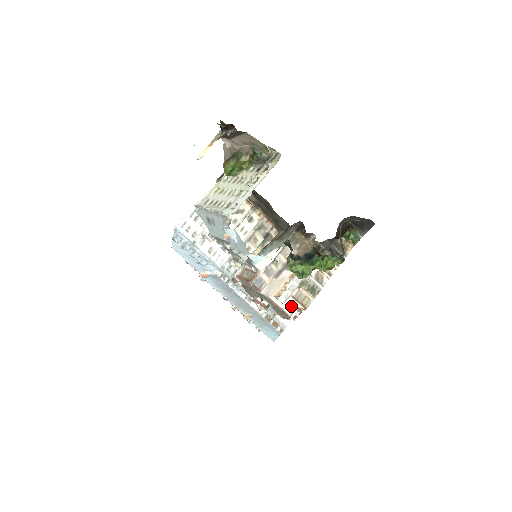
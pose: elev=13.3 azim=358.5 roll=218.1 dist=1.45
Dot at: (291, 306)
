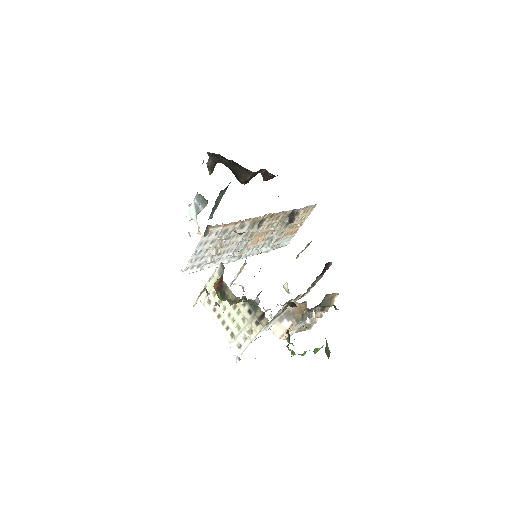
Dot at: occluded
